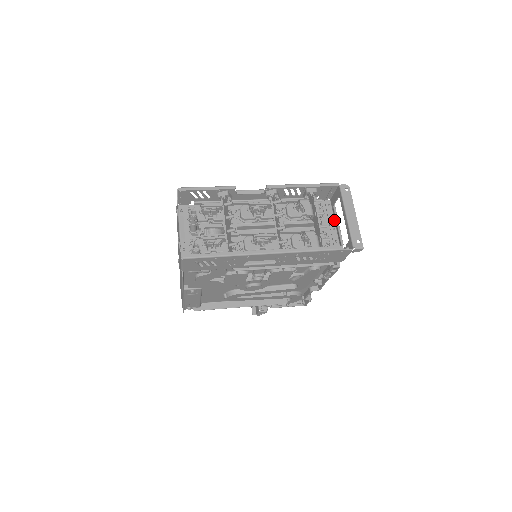
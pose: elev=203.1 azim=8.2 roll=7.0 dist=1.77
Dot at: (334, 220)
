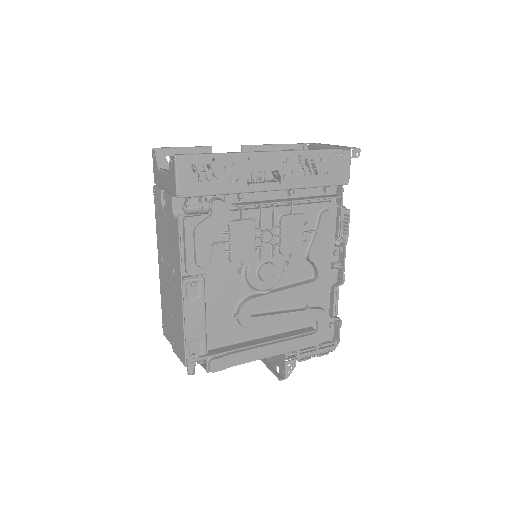
Dot at: occluded
